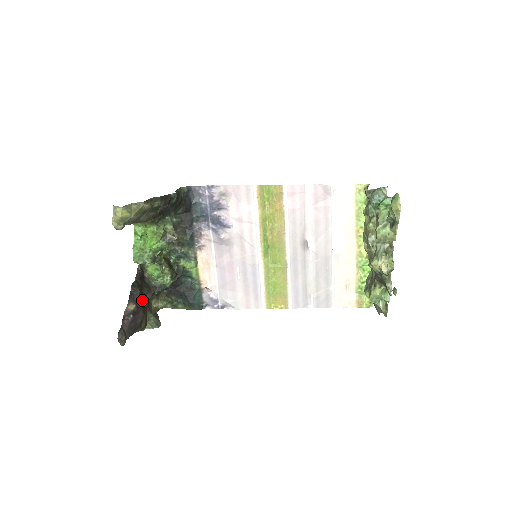
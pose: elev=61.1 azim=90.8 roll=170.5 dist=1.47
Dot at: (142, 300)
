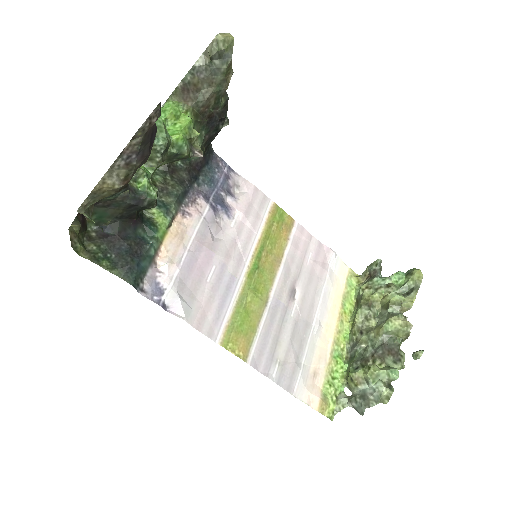
Dot at: occluded
